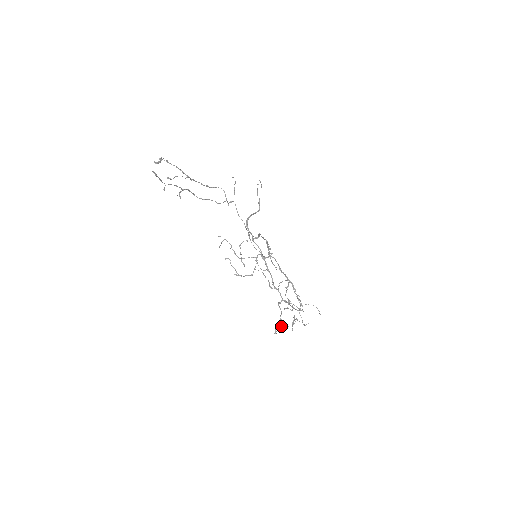
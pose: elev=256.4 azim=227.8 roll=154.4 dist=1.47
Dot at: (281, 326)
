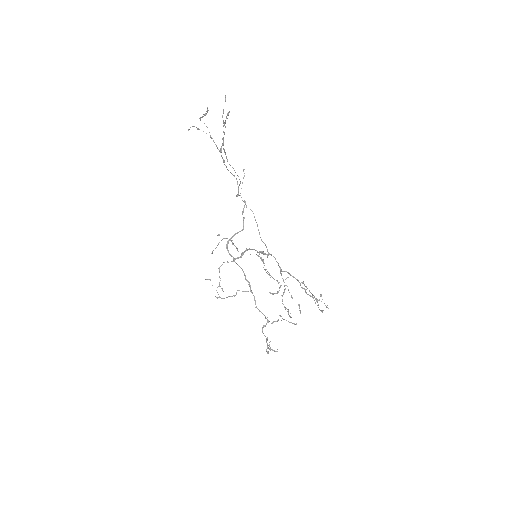
Dot at: occluded
